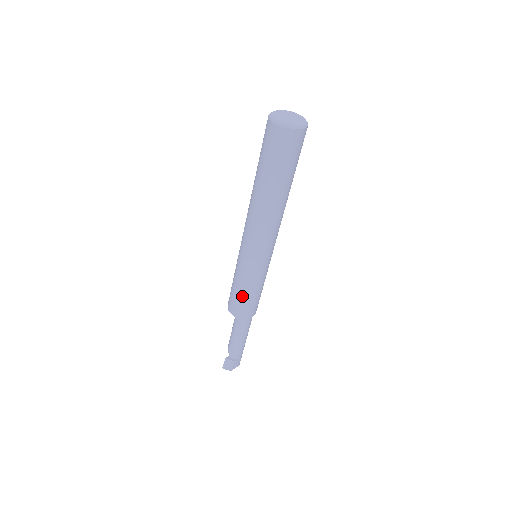
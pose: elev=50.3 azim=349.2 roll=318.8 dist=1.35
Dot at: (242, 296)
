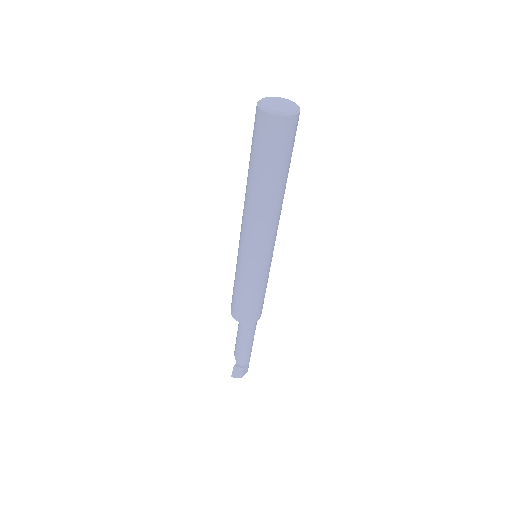
Dot at: (247, 300)
